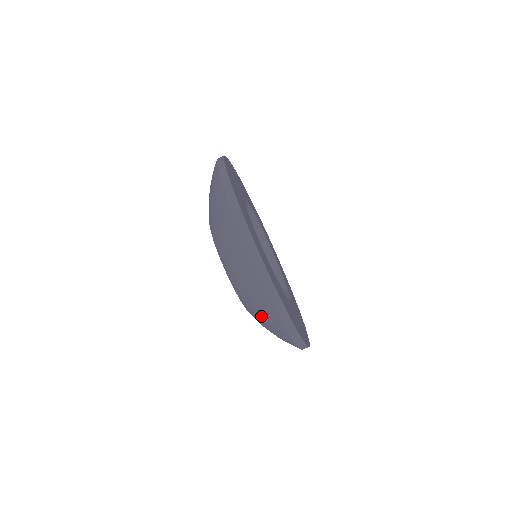
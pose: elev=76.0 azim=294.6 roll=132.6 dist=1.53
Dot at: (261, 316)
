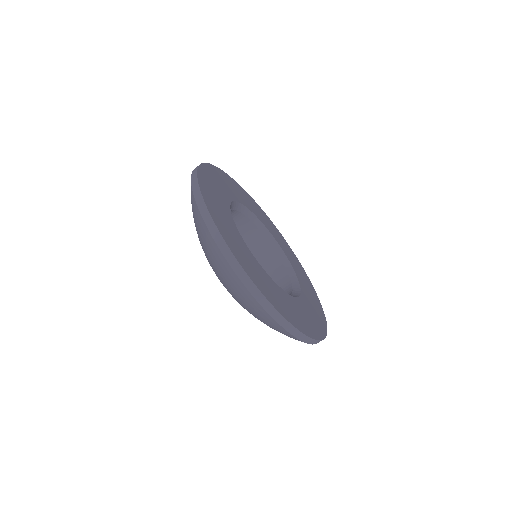
Dot at: (214, 263)
